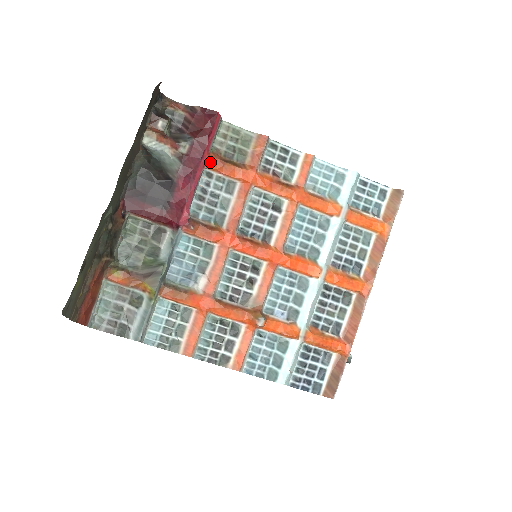
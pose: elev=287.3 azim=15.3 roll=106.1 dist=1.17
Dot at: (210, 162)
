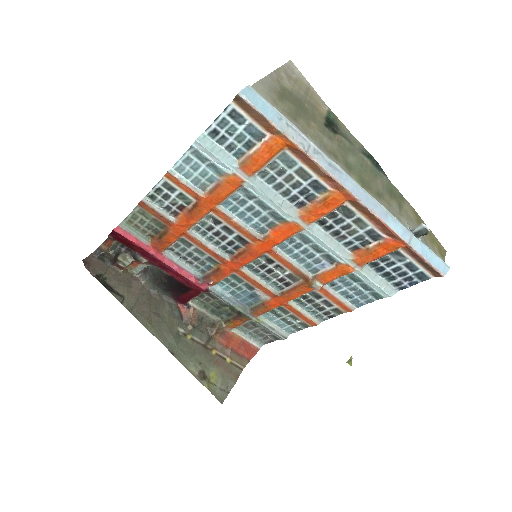
Dot at: (158, 248)
